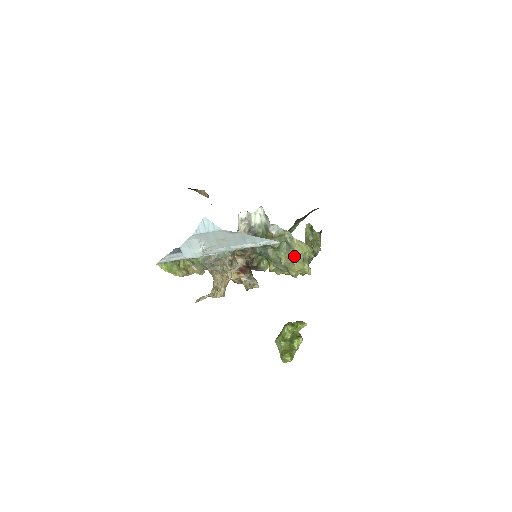
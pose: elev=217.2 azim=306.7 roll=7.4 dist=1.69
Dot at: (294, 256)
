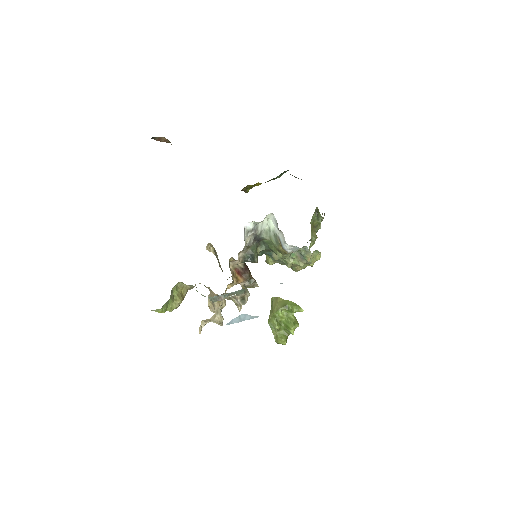
Dot at: (305, 263)
